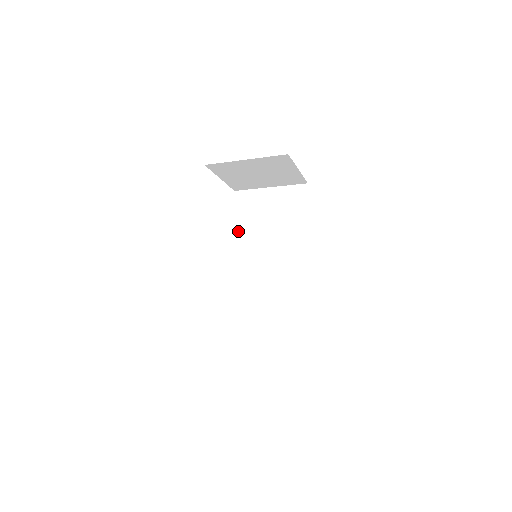
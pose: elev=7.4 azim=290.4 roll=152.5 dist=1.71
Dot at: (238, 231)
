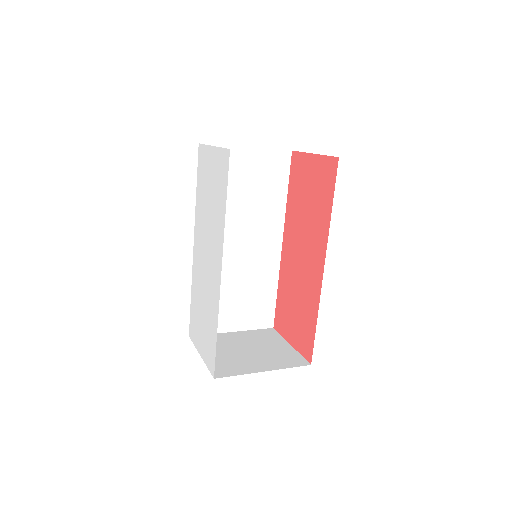
Dot at: occluded
